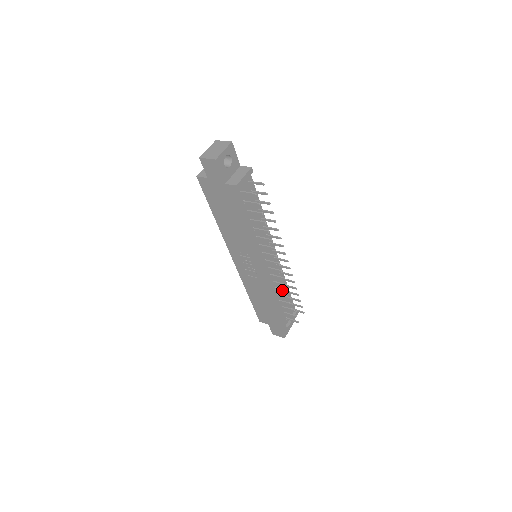
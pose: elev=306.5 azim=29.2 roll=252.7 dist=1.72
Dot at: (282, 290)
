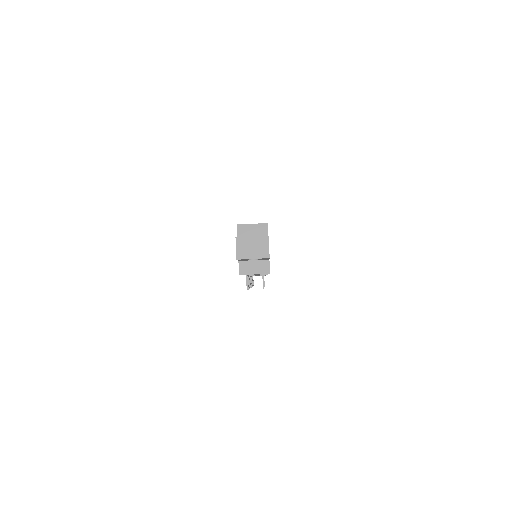
Dot at: occluded
